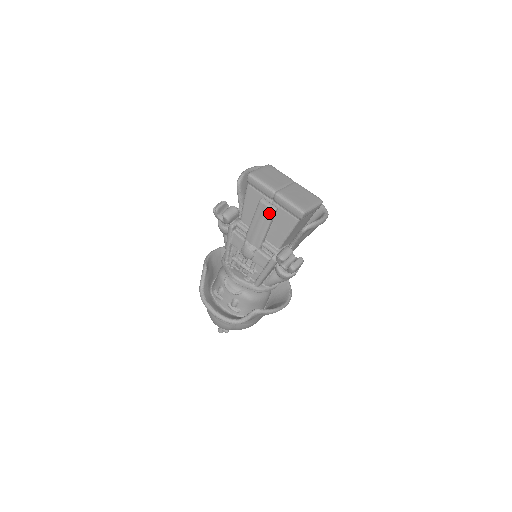
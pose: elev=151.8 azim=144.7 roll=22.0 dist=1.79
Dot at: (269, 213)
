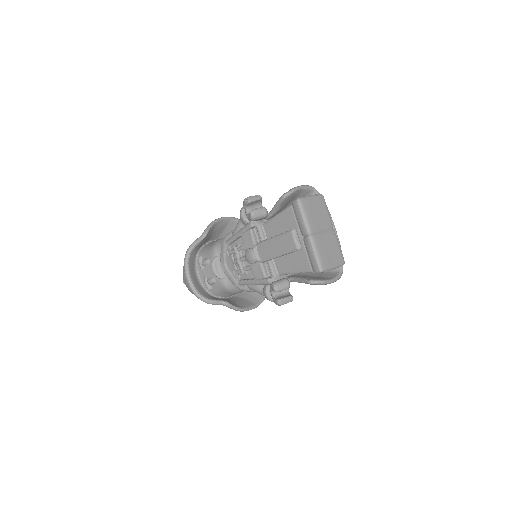
Dot at: (292, 247)
